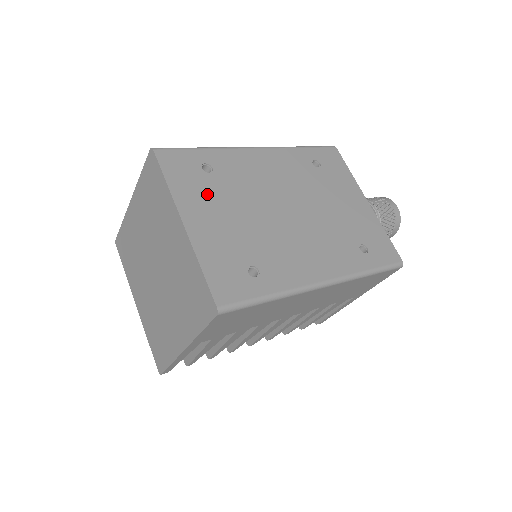
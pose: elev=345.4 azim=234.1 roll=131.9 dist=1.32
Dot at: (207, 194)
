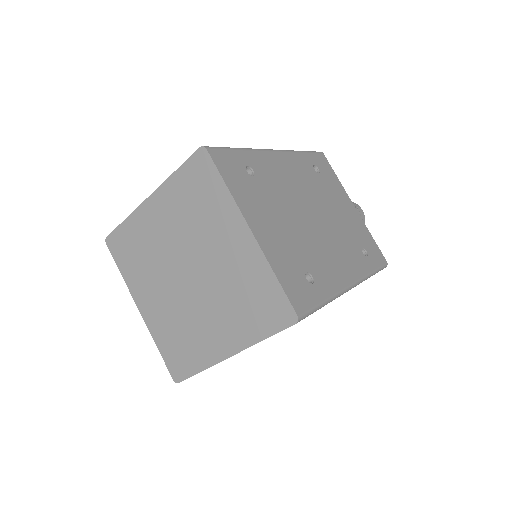
Dot at: (258, 199)
